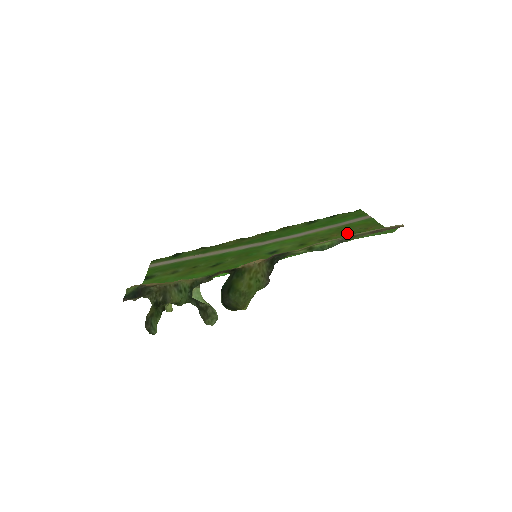
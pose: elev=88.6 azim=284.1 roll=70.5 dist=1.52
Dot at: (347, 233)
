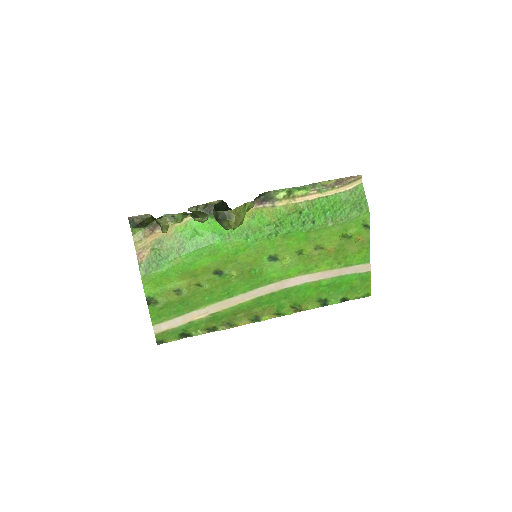
Dot at: (340, 243)
